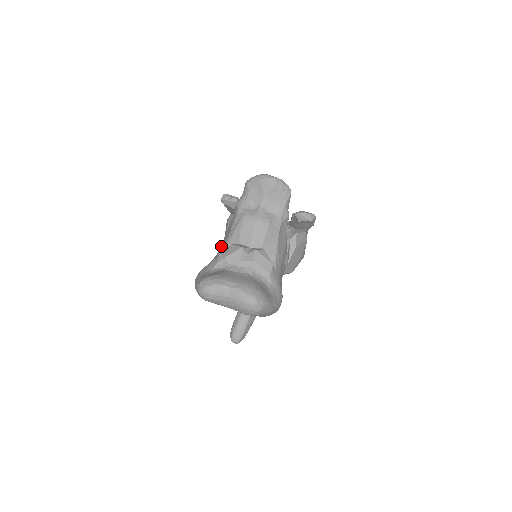
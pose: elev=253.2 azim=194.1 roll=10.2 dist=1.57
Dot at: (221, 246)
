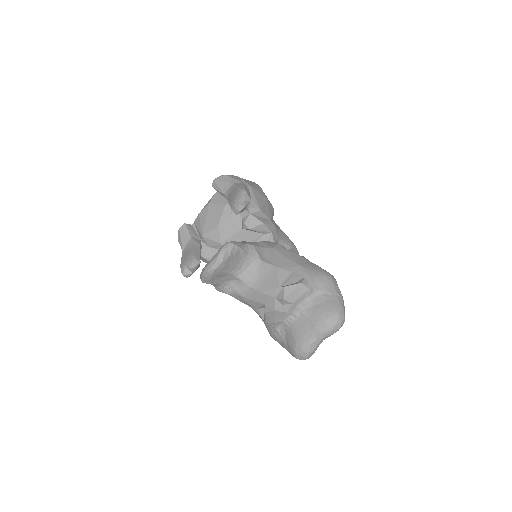
Dot at: occluded
